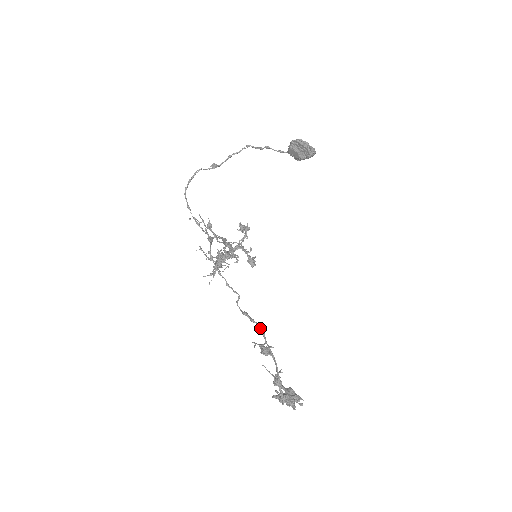
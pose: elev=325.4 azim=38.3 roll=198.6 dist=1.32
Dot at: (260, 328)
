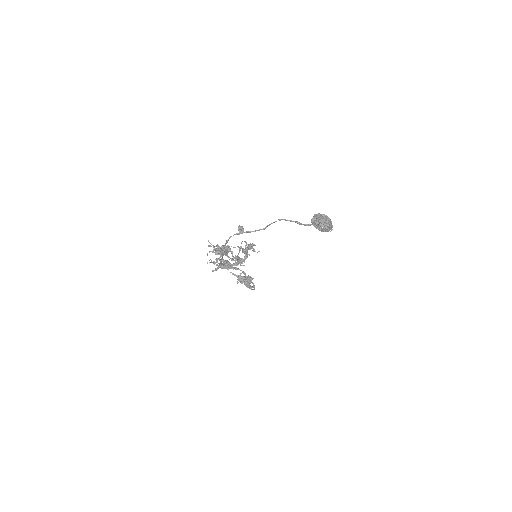
Dot at: (243, 273)
